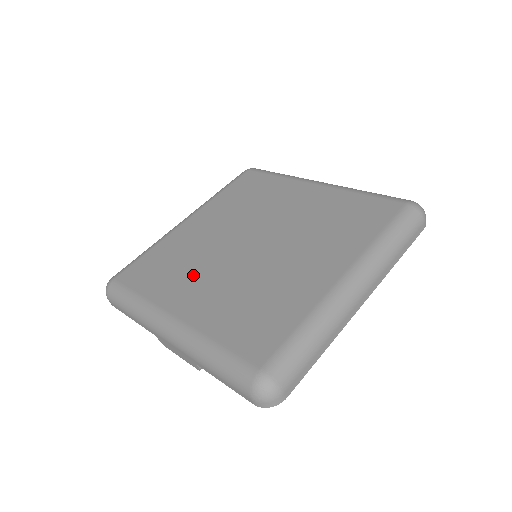
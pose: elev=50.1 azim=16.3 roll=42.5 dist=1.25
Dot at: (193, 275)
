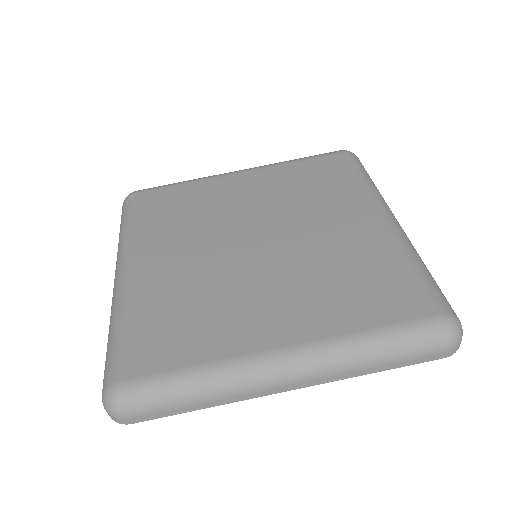
Dot at: (181, 237)
